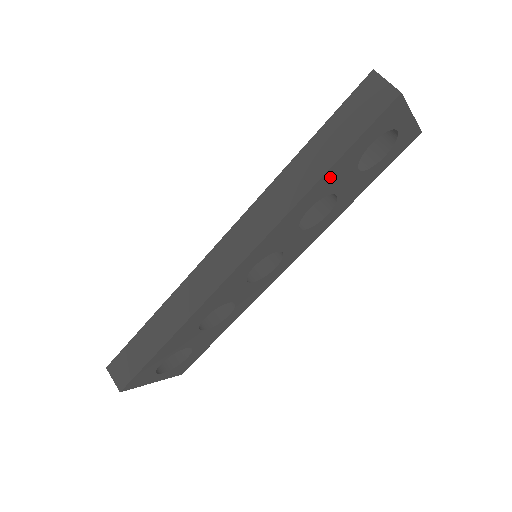
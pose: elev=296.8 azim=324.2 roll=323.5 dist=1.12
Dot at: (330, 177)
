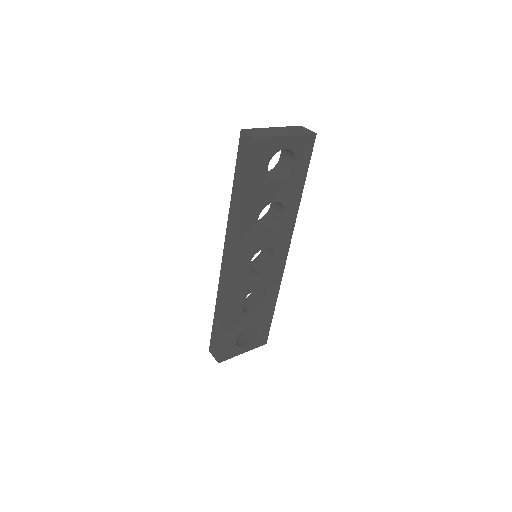
Dot at: (253, 199)
